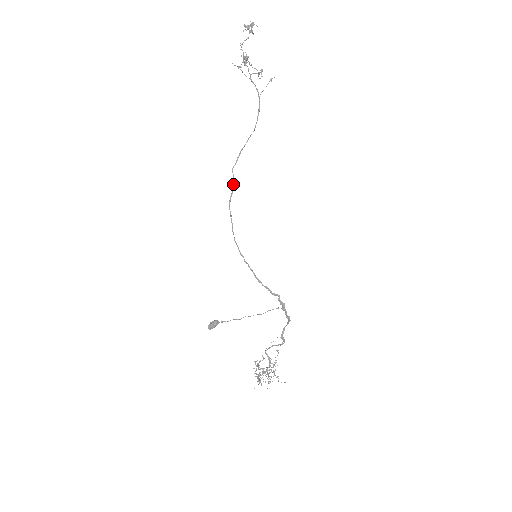
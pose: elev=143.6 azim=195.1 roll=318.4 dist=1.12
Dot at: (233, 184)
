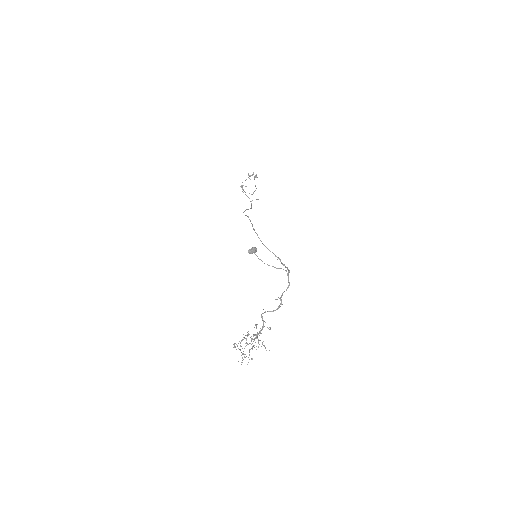
Dot at: (246, 215)
